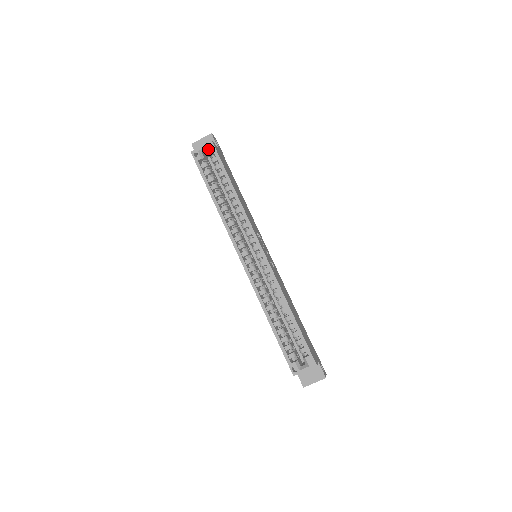
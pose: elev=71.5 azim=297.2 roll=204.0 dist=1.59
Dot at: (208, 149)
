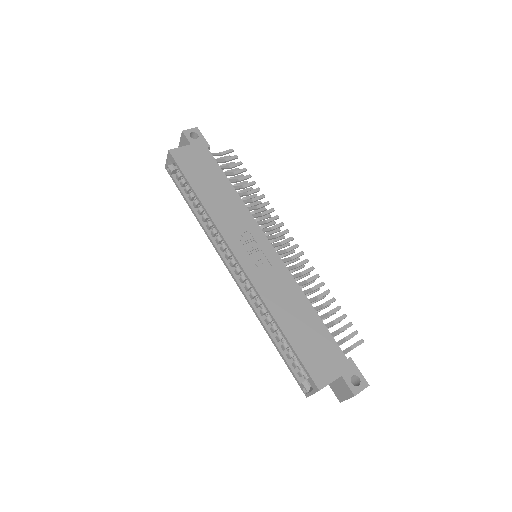
Dot at: (170, 160)
